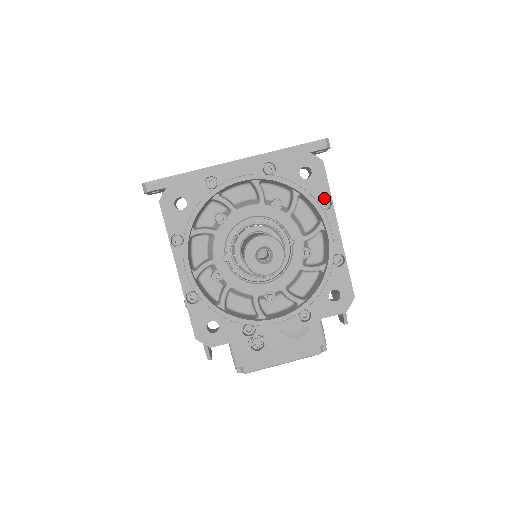
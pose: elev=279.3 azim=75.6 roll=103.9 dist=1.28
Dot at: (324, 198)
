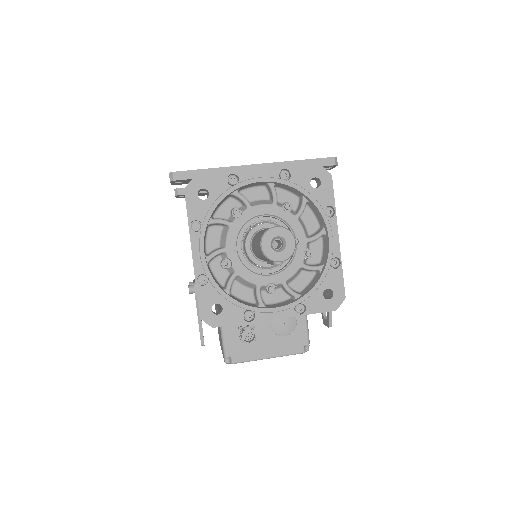
Dot at: (329, 207)
